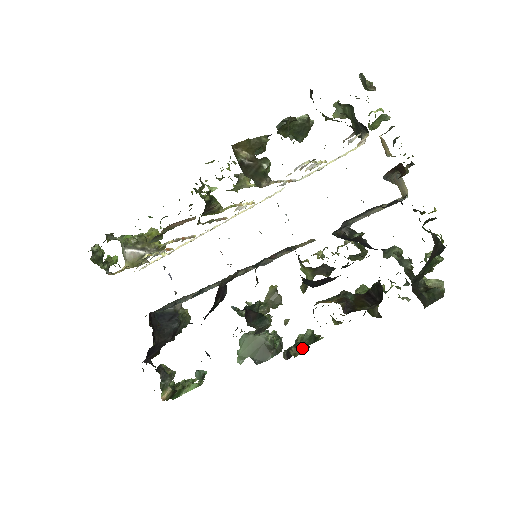
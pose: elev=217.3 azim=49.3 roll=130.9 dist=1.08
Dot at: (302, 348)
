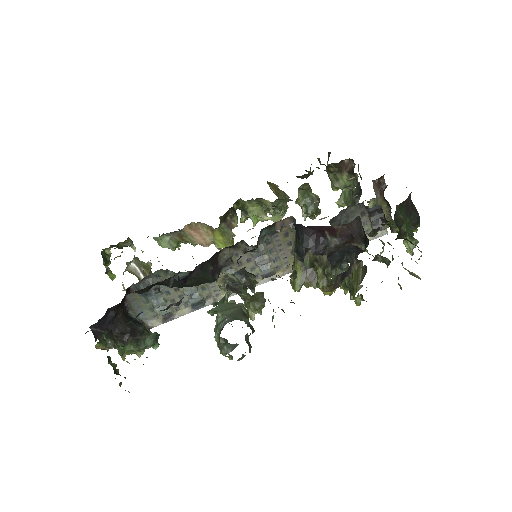
Dot at: occluded
